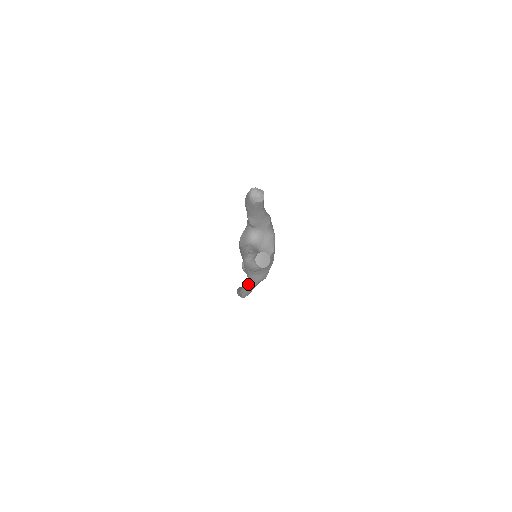
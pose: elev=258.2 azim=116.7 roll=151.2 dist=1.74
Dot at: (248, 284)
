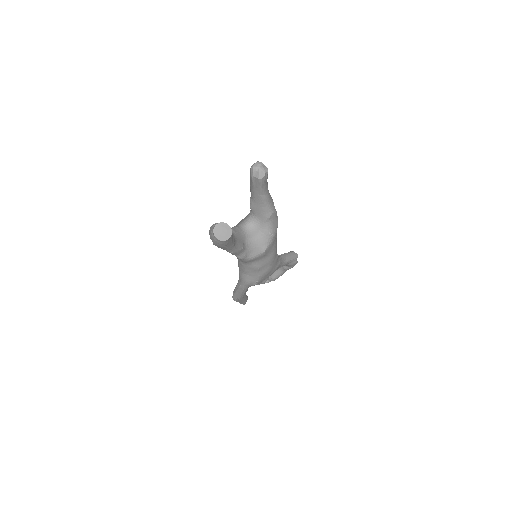
Dot at: (238, 283)
